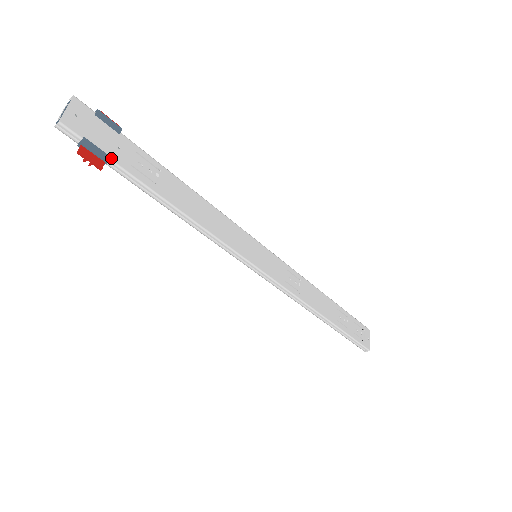
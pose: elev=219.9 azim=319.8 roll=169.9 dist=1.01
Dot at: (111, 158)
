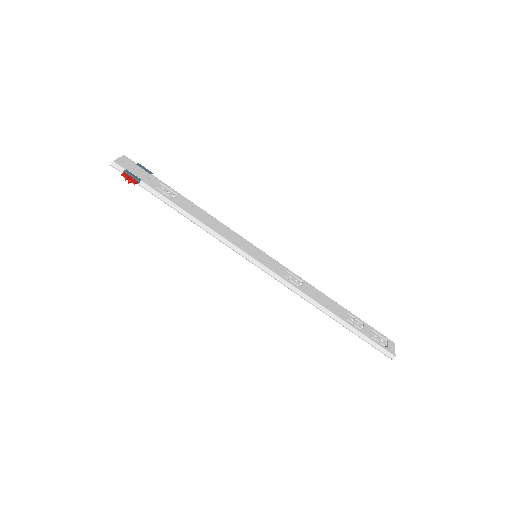
Dot at: (142, 181)
